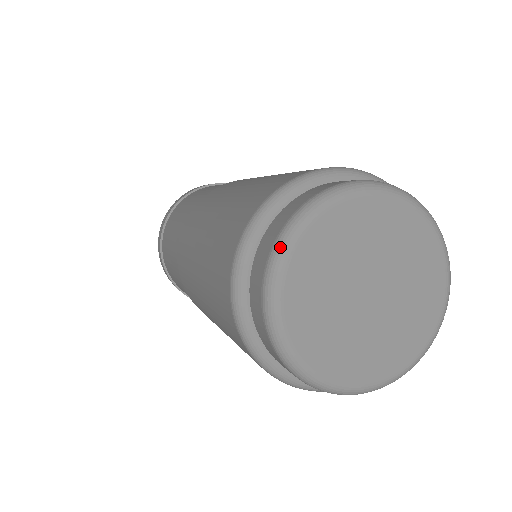
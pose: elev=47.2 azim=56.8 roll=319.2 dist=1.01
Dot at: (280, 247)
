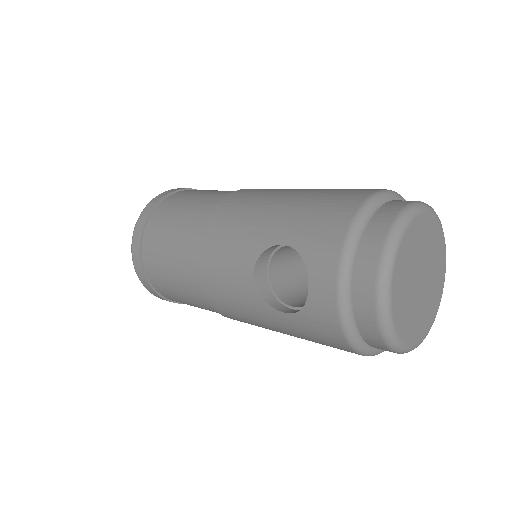
Dot at: (421, 203)
